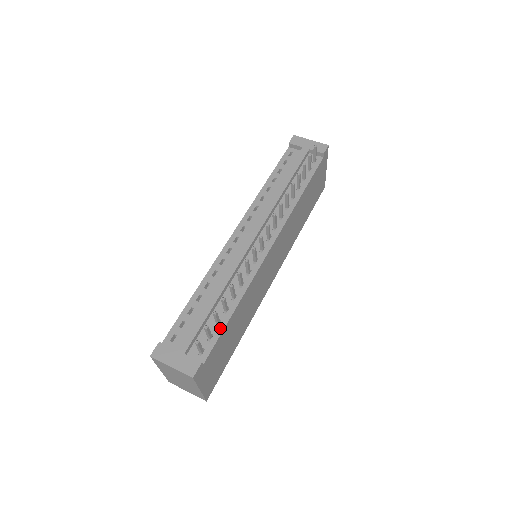
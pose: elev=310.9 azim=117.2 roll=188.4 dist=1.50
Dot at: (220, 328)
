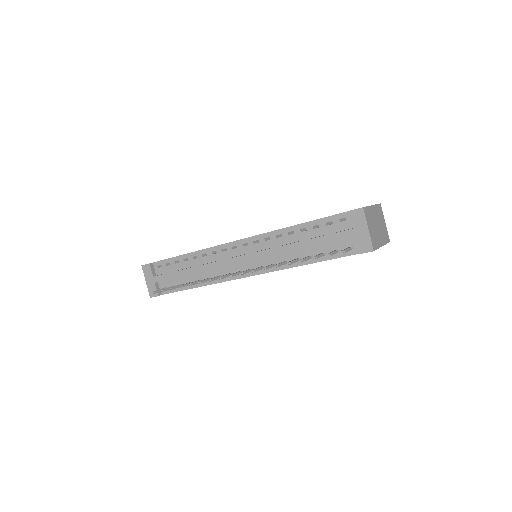
Dot at: (181, 288)
